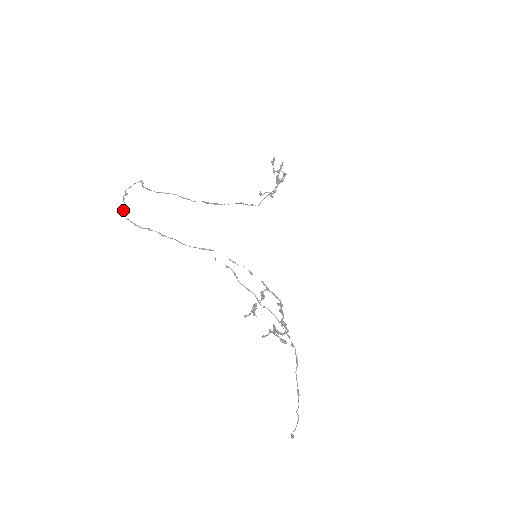
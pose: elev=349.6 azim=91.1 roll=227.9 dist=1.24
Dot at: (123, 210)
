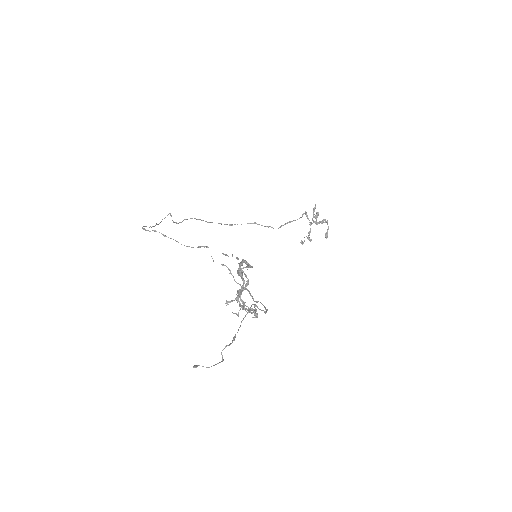
Dot at: (144, 226)
